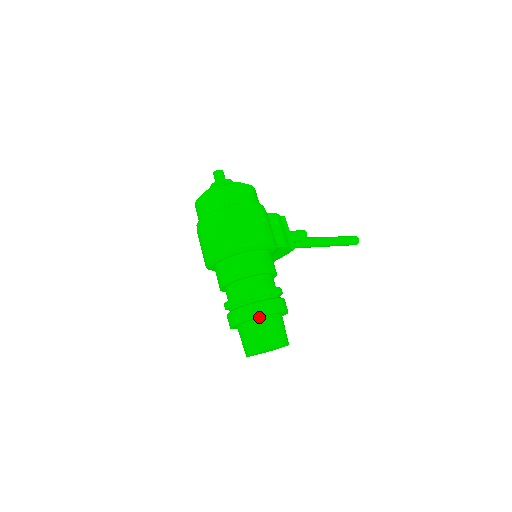
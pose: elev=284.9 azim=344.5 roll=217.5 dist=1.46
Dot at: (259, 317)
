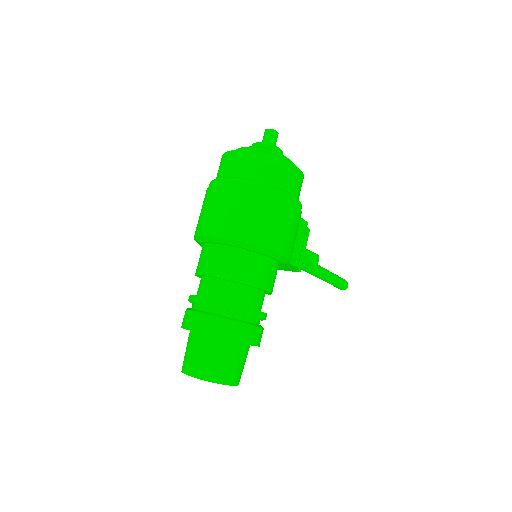
Dot at: (229, 340)
